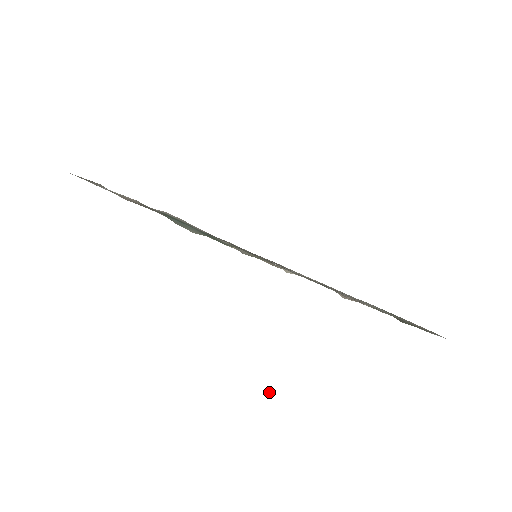
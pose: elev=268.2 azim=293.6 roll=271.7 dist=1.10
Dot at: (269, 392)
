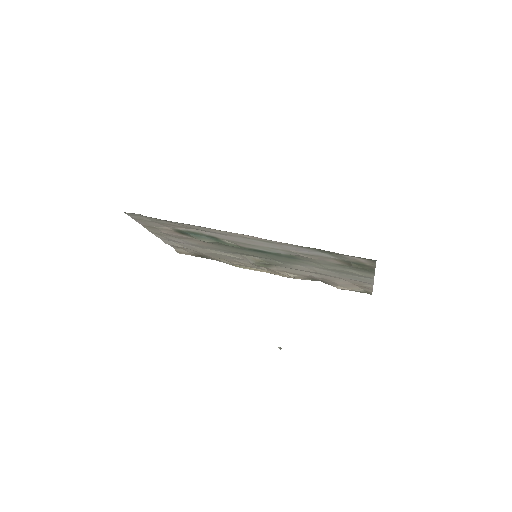
Dot at: (278, 347)
